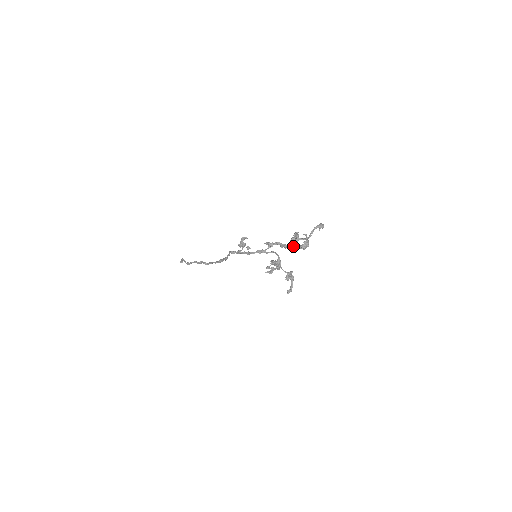
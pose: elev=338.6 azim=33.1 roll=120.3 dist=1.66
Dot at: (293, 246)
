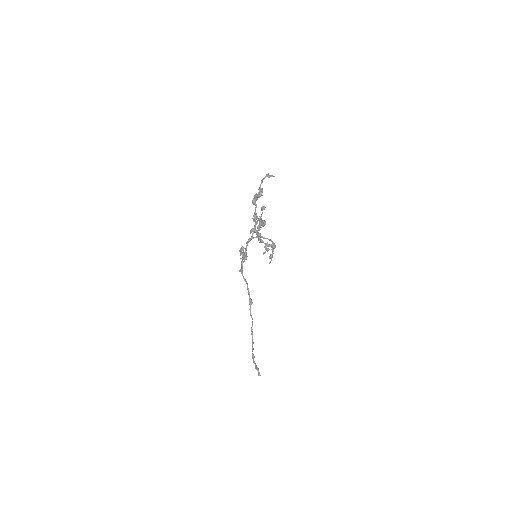
Dot at: (254, 201)
